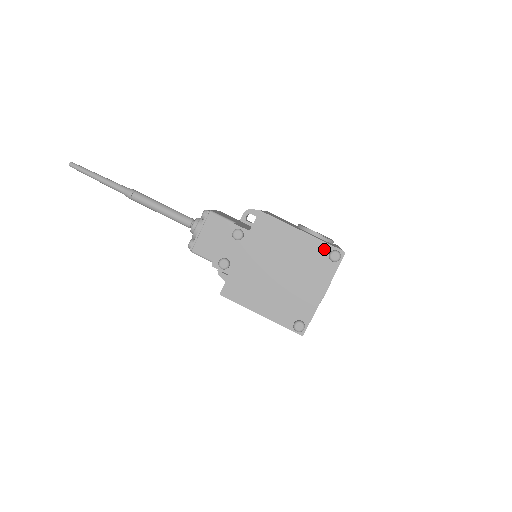
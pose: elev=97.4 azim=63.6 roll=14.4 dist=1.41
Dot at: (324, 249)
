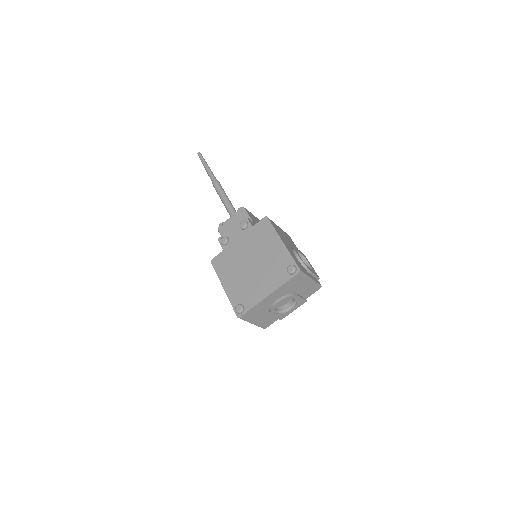
Dot at: (288, 261)
